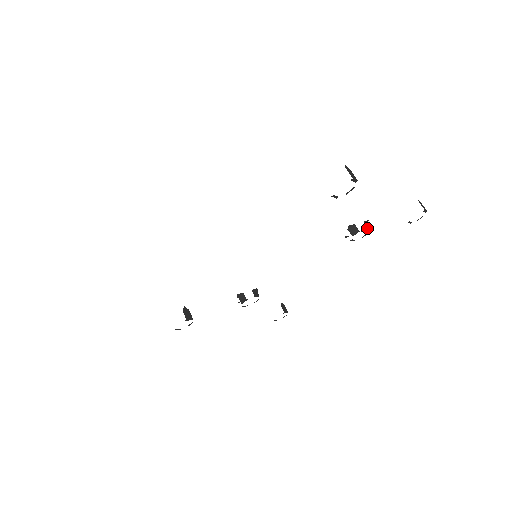
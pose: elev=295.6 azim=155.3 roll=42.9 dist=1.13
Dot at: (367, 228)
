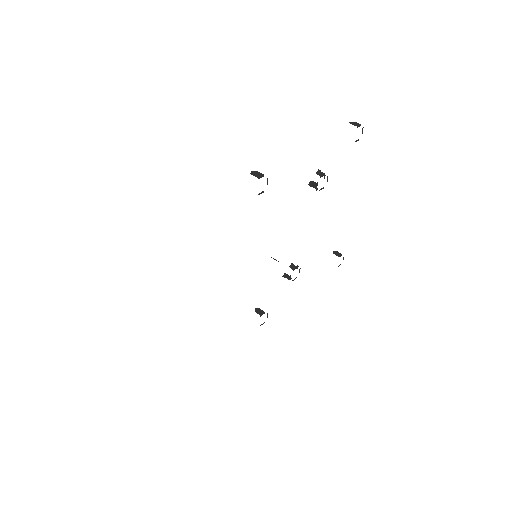
Dot at: (321, 176)
